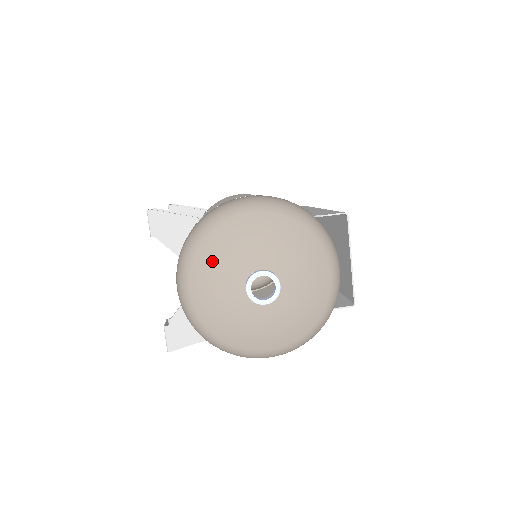
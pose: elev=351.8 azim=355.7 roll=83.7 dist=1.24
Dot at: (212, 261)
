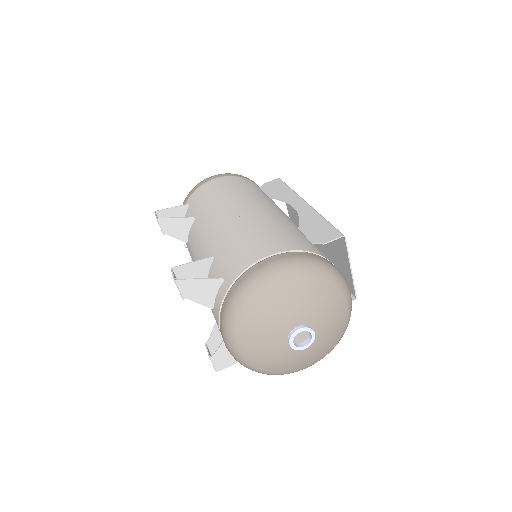
Dot at: (257, 329)
